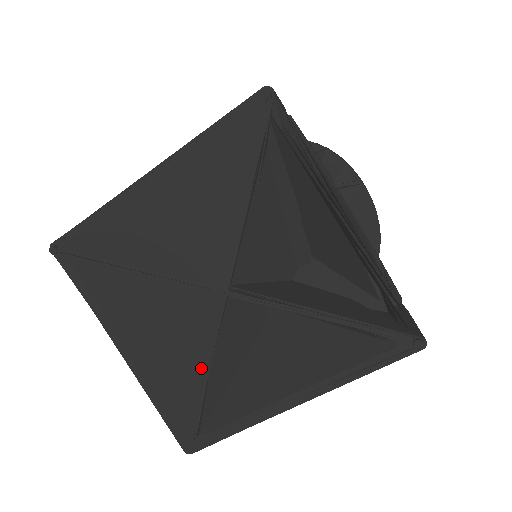
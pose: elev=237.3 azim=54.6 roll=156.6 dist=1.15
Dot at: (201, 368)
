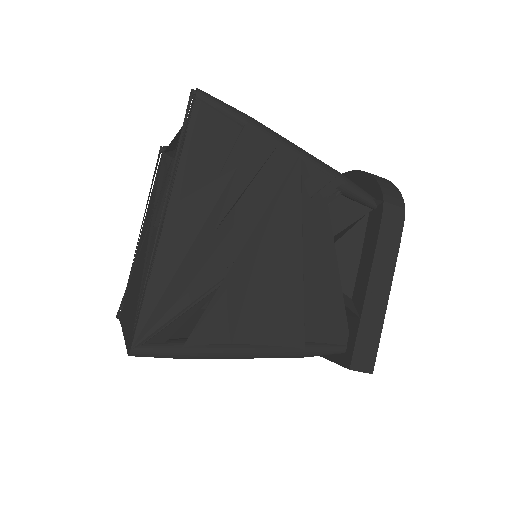
Dot at: occluded
